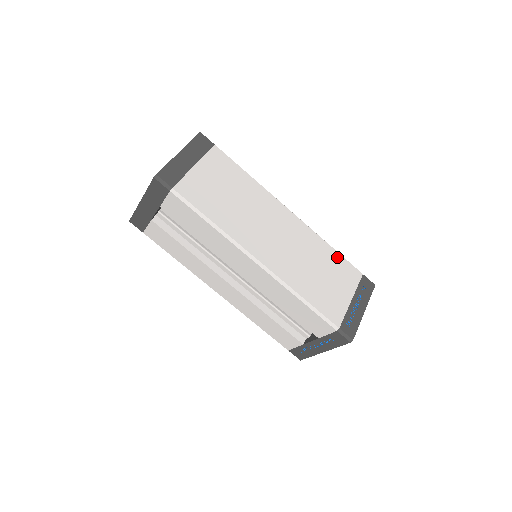
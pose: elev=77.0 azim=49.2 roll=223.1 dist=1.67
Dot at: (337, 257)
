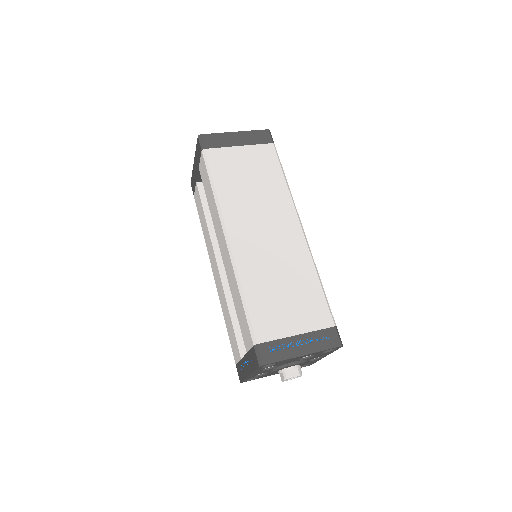
Dot at: (317, 292)
